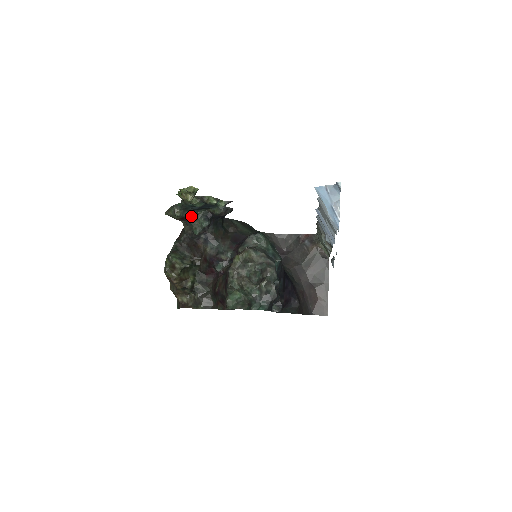
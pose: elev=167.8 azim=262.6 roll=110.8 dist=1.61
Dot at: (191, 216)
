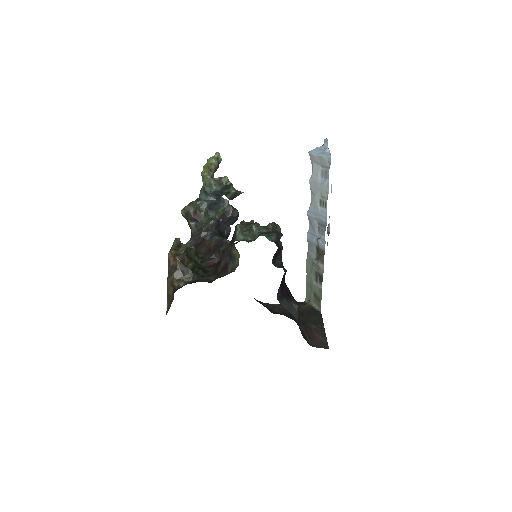
Dot at: (203, 214)
